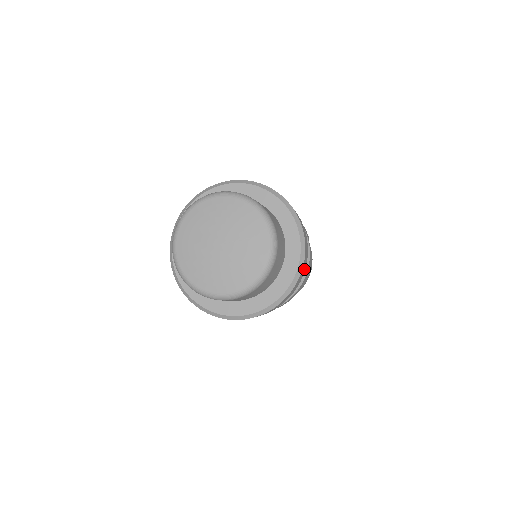
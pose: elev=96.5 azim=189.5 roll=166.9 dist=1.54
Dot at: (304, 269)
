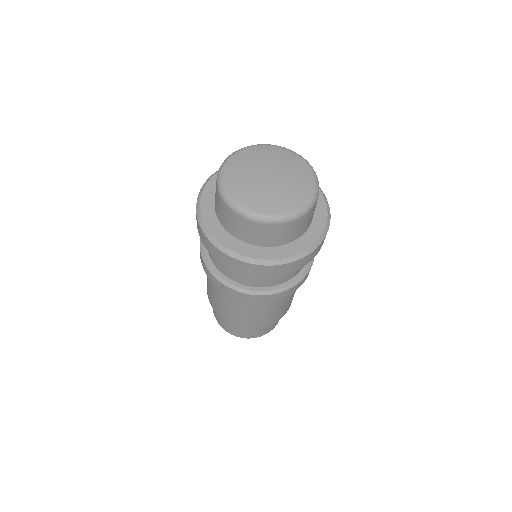
Dot at: occluded
